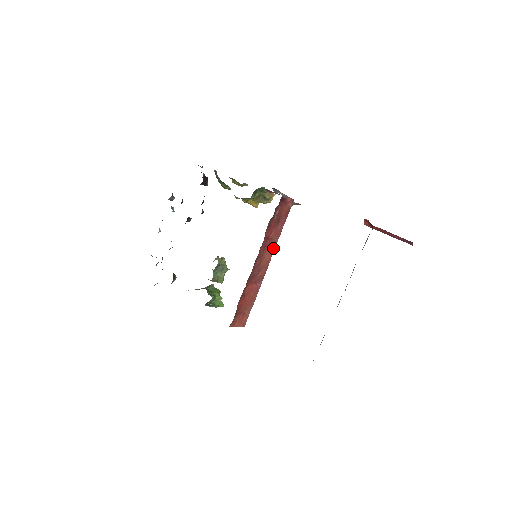
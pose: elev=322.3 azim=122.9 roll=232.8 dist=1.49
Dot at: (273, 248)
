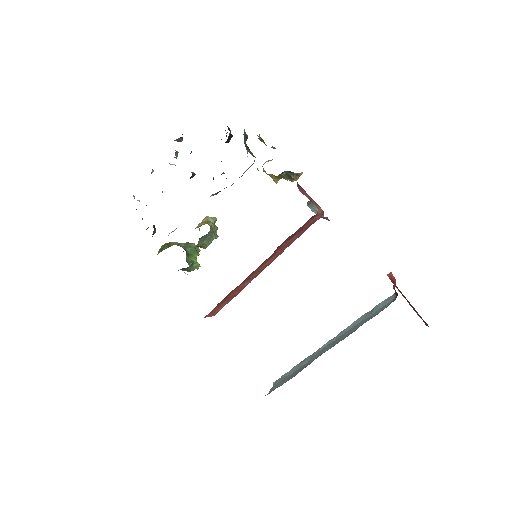
Dot at: (278, 255)
